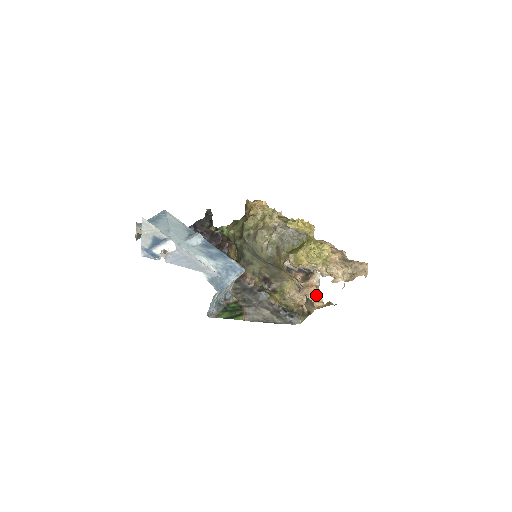
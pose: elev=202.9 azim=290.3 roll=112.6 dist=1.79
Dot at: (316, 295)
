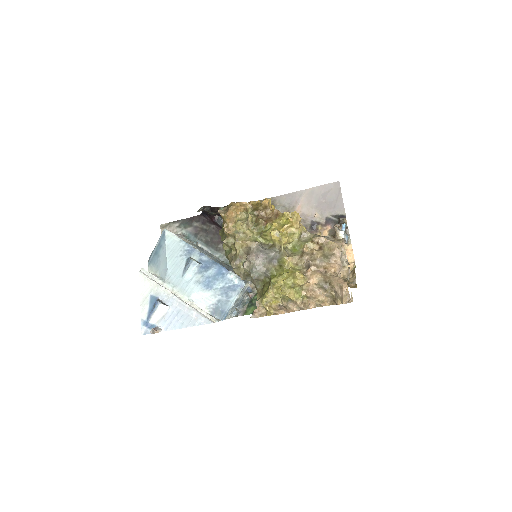
Dot at: (346, 254)
